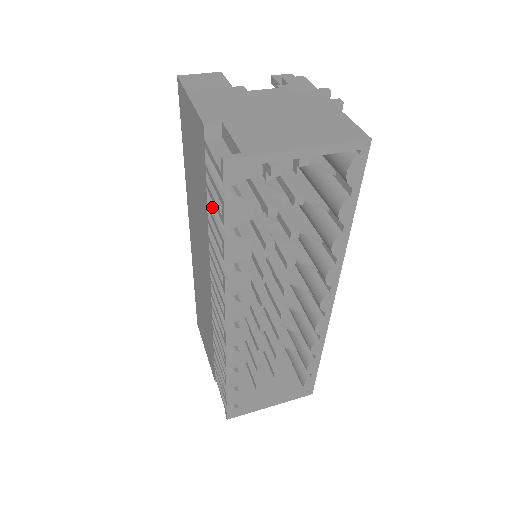
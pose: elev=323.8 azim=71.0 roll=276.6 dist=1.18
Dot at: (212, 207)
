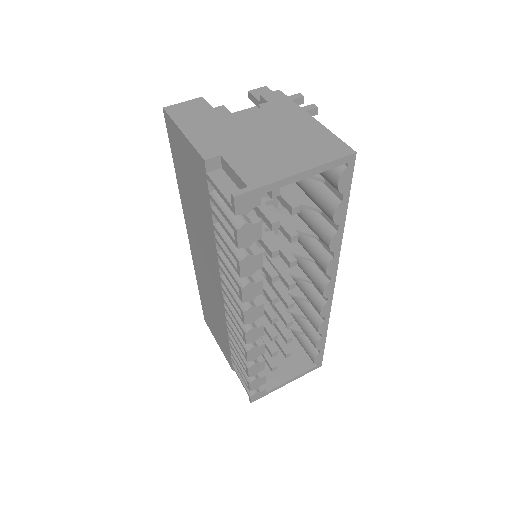
Dot at: (219, 228)
